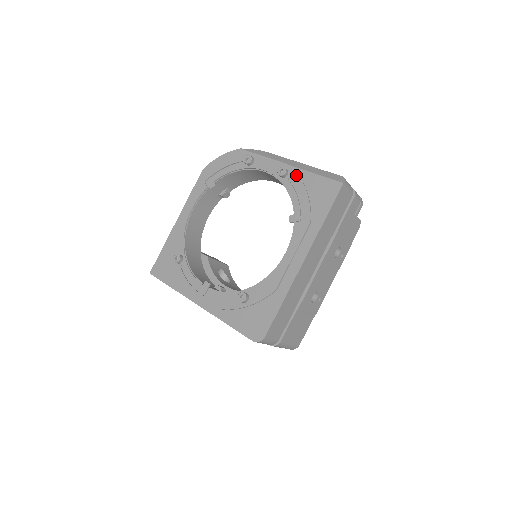
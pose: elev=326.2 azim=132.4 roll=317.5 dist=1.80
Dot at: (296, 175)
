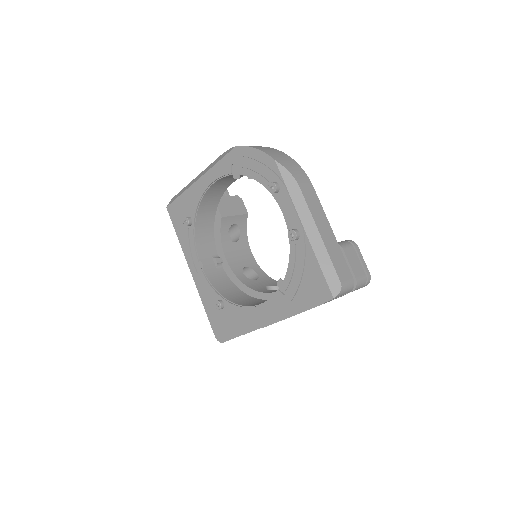
Dot at: (303, 248)
